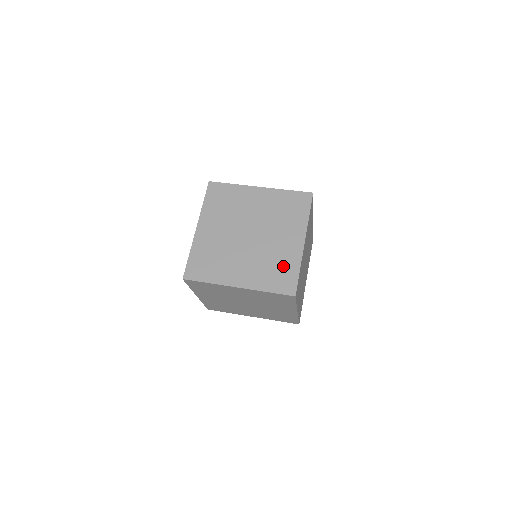
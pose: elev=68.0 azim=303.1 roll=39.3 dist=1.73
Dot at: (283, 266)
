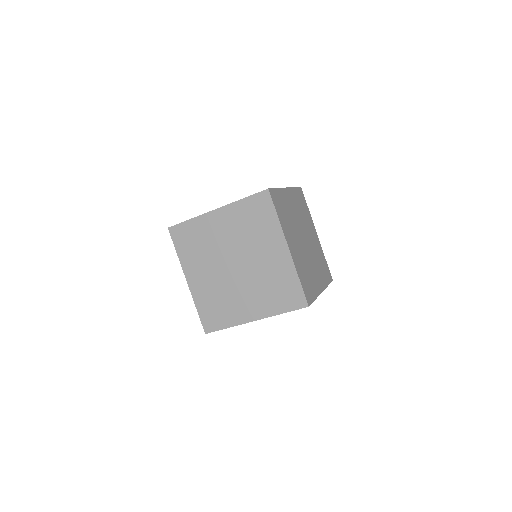
Dot at: (282, 282)
